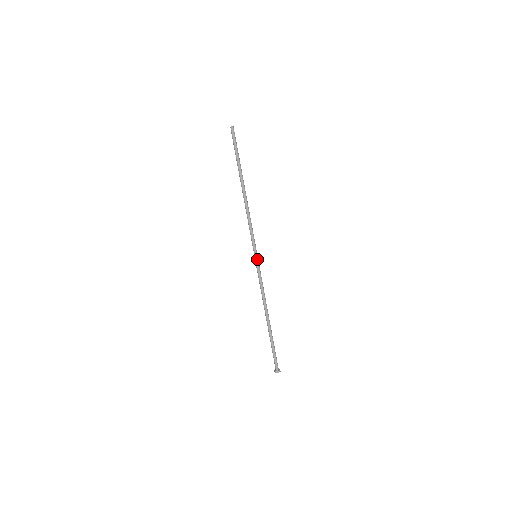
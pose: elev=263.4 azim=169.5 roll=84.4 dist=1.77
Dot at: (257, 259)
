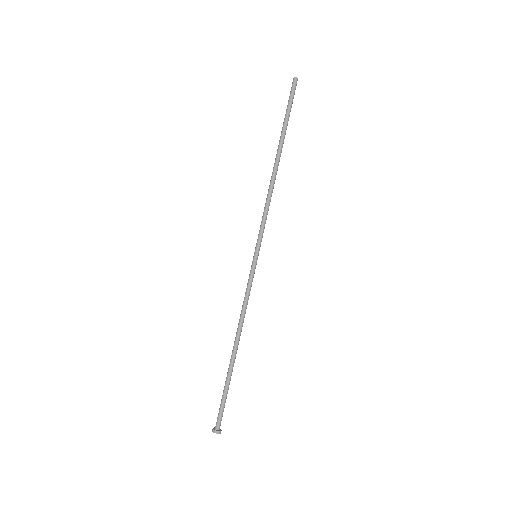
Dot at: (254, 260)
